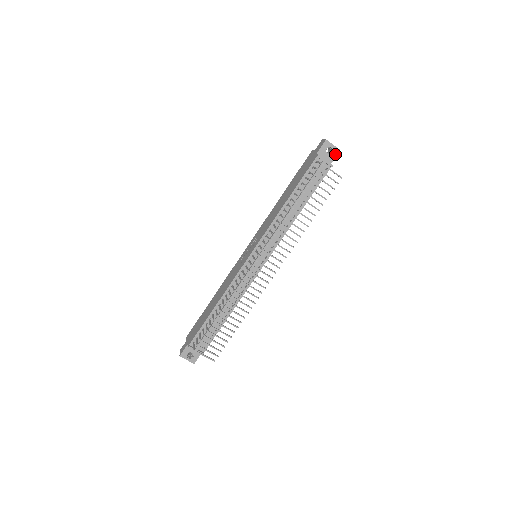
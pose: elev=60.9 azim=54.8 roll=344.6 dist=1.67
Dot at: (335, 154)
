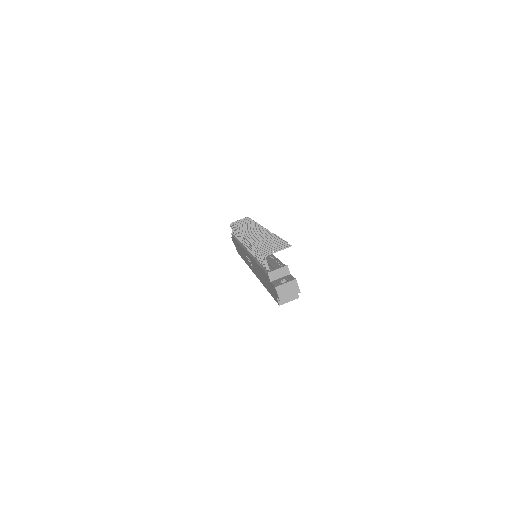
Dot at: occluded
